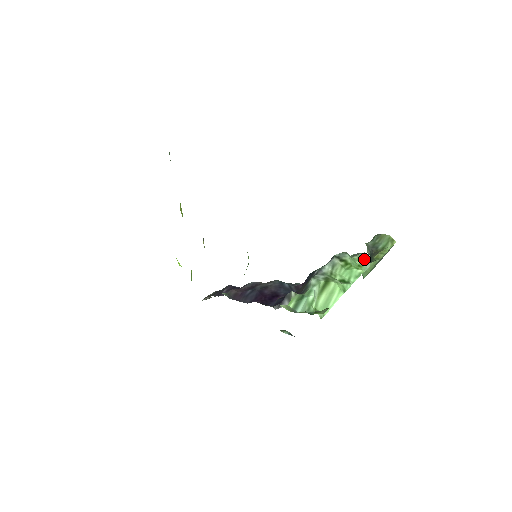
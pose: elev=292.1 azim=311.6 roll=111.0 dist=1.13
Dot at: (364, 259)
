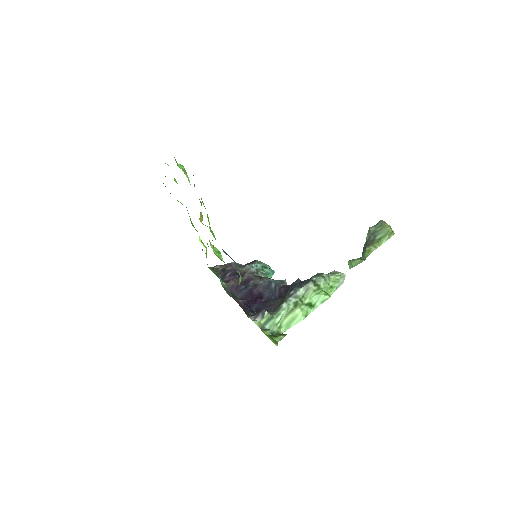
Dot at: (338, 280)
